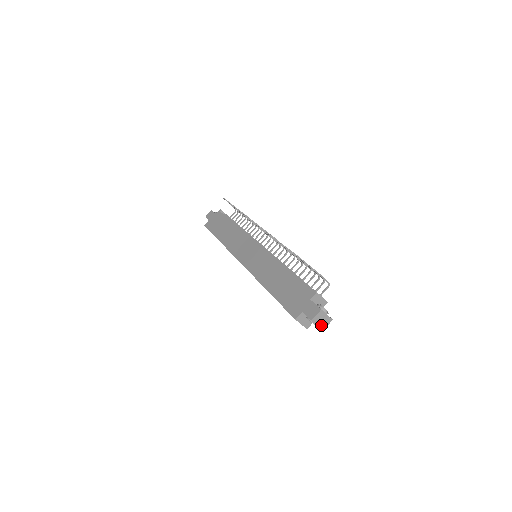
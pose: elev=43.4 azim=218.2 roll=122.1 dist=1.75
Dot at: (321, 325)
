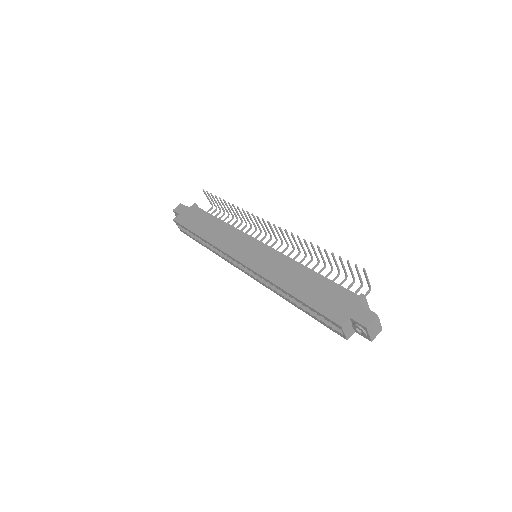
Dot at: (372, 335)
